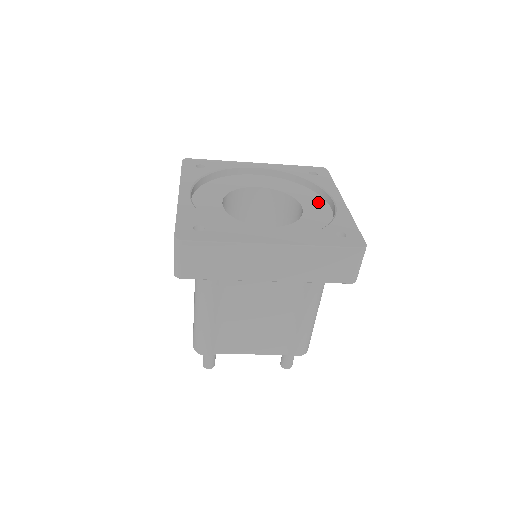
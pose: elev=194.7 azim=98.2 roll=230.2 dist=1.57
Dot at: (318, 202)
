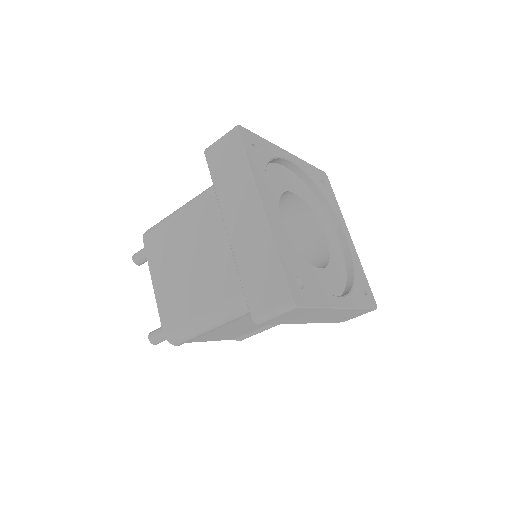
Dot at: (330, 227)
